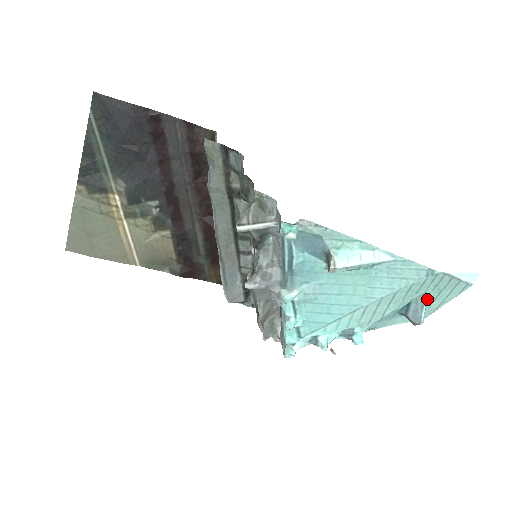
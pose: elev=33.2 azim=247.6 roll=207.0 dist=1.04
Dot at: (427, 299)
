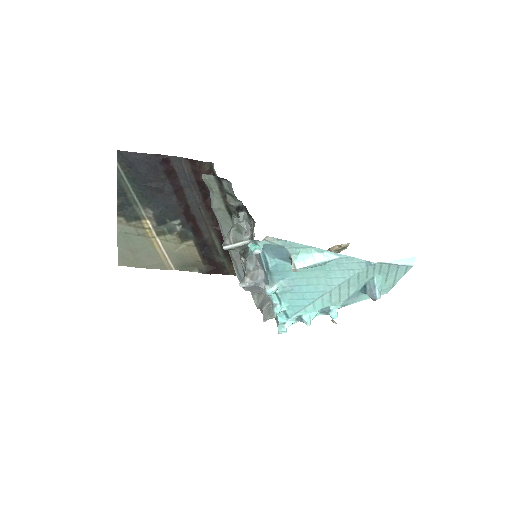
Dot at: (378, 281)
